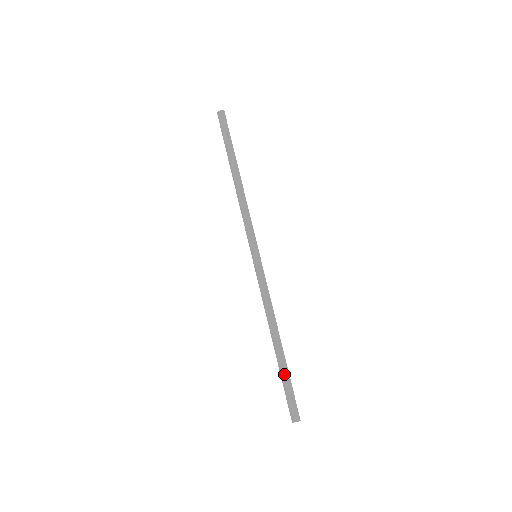
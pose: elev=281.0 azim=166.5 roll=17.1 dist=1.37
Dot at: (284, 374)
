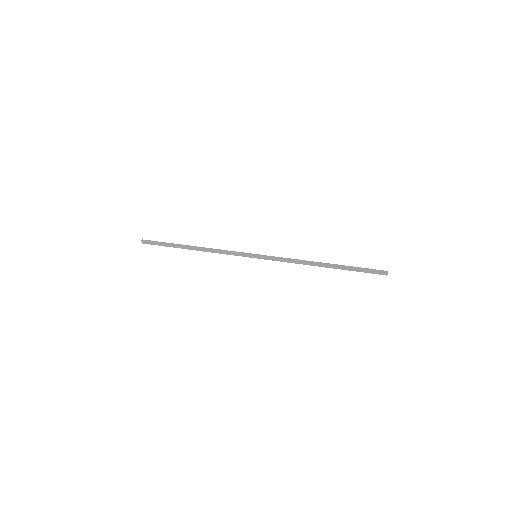
Dot at: (350, 266)
